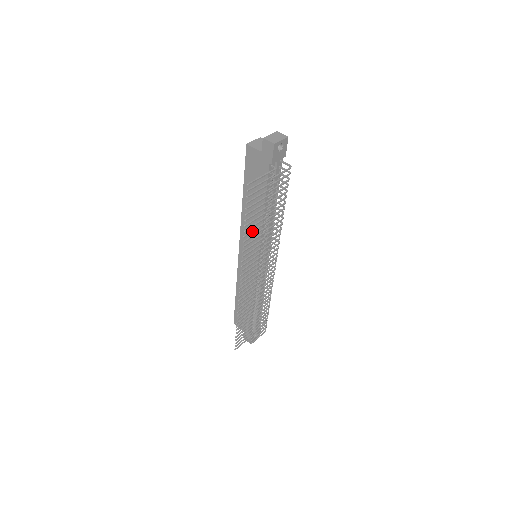
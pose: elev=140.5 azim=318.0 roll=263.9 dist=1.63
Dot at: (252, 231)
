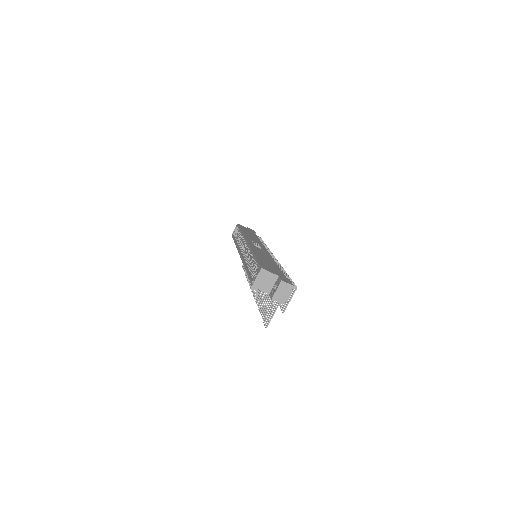
Dot at: (263, 299)
